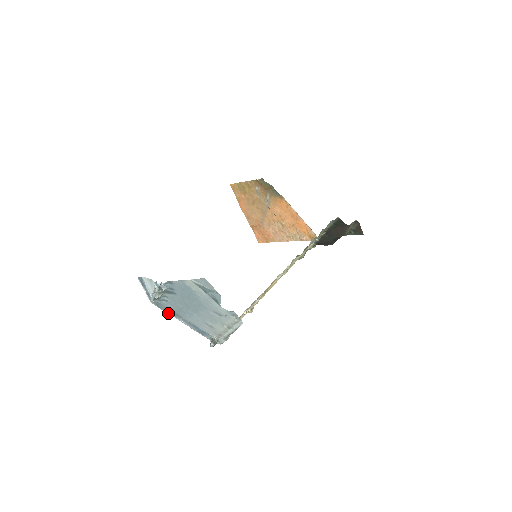
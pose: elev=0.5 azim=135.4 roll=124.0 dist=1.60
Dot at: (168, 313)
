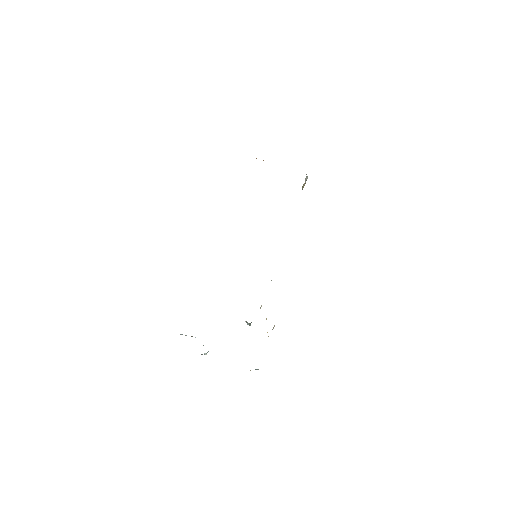
Dot at: occluded
